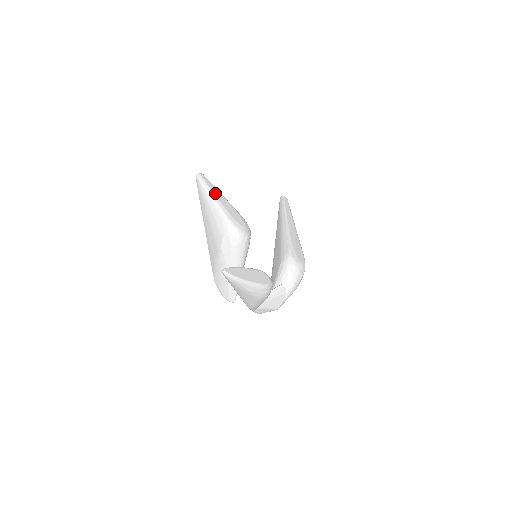
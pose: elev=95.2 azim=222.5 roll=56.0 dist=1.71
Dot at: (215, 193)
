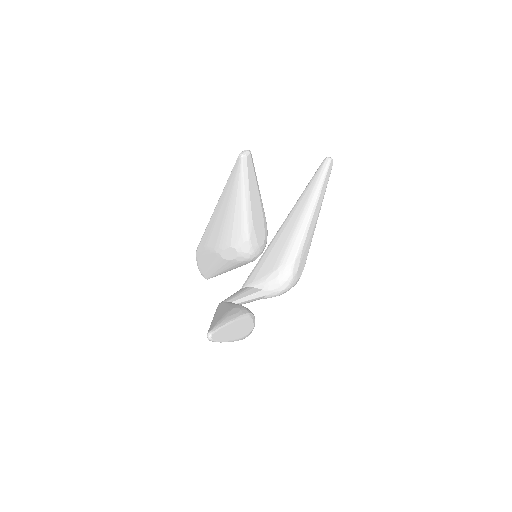
Dot at: (251, 192)
